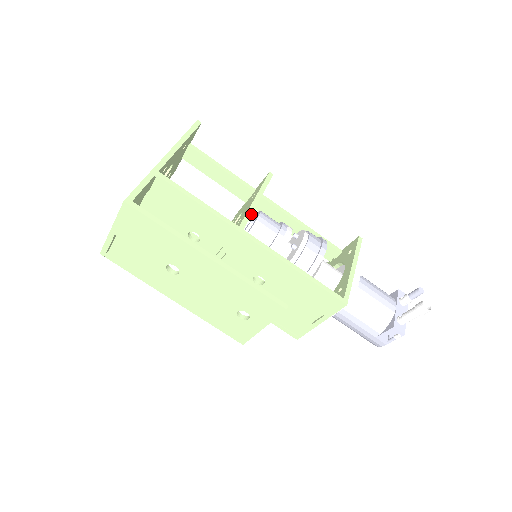
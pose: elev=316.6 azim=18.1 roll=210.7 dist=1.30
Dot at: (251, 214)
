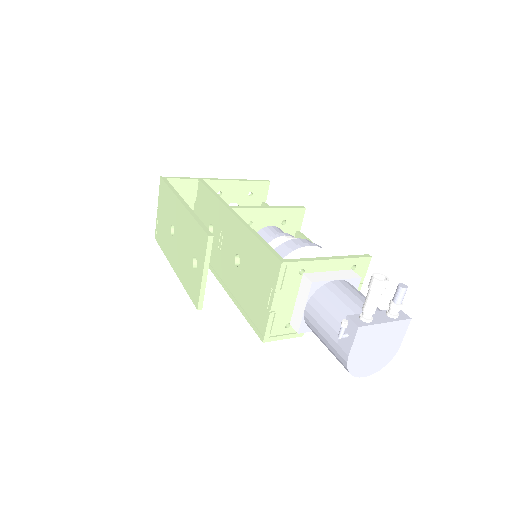
Dot at: (251, 208)
